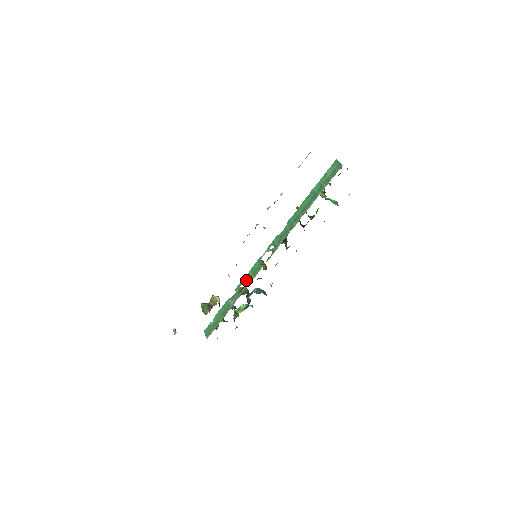
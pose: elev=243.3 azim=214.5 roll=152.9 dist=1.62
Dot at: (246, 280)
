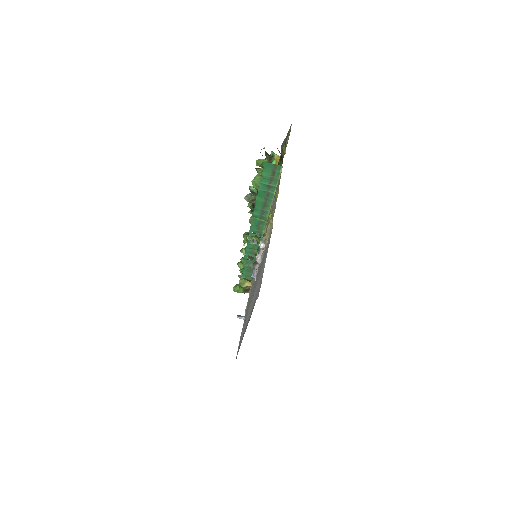
Dot at: (250, 254)
